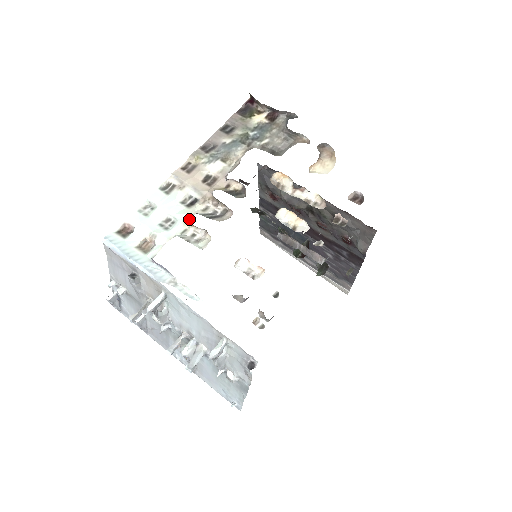
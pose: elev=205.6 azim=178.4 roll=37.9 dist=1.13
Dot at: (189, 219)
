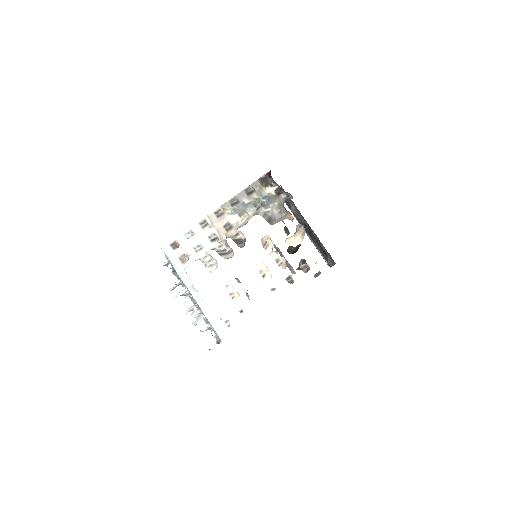
Dot at: occluded
